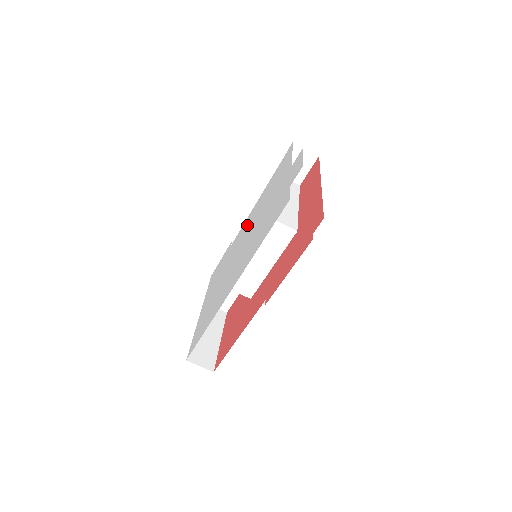
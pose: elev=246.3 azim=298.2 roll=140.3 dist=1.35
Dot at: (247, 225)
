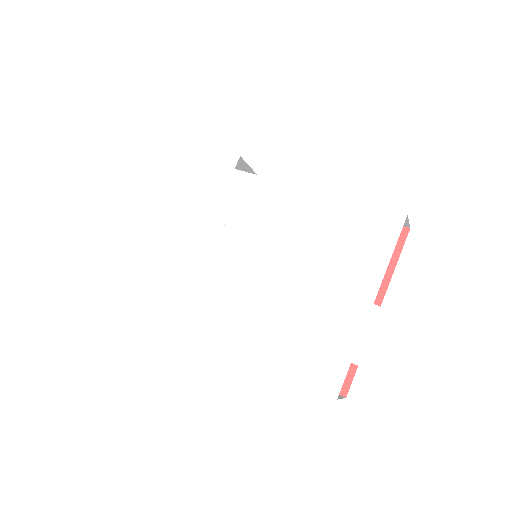
Dot at: (273, 214)
